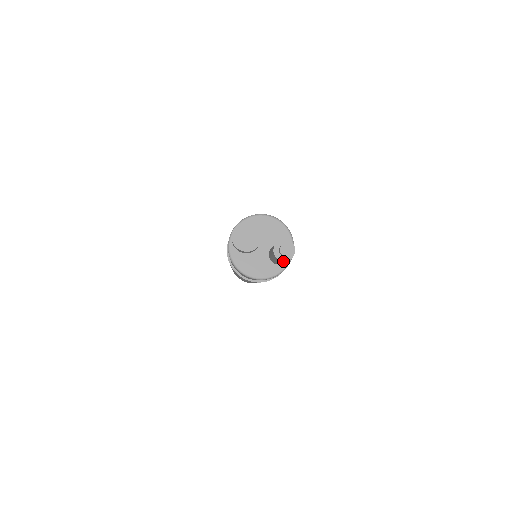
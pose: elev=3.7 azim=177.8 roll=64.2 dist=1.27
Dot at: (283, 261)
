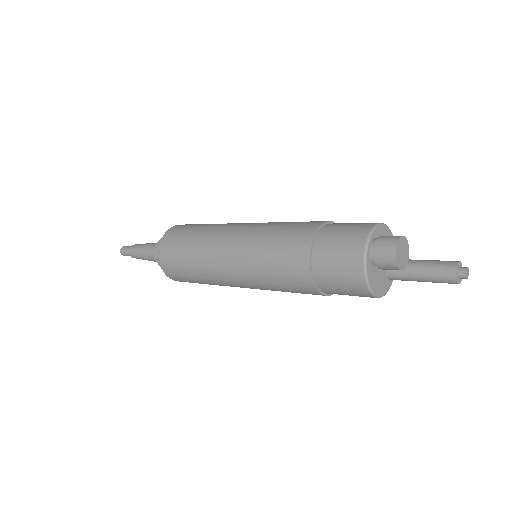
Dot at: (454, 283)
